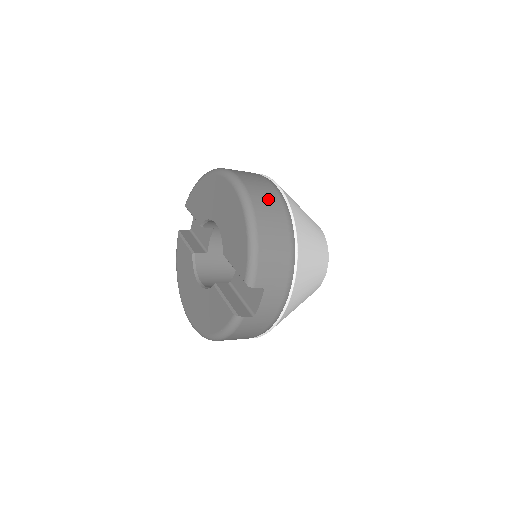
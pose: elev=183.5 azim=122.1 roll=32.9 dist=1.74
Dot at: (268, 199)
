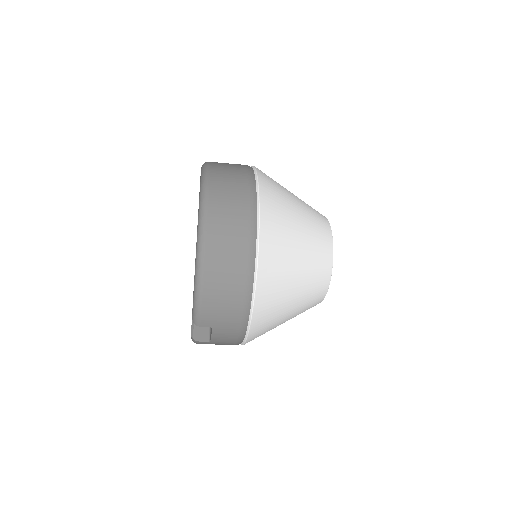
Dot at: (230, 235)
